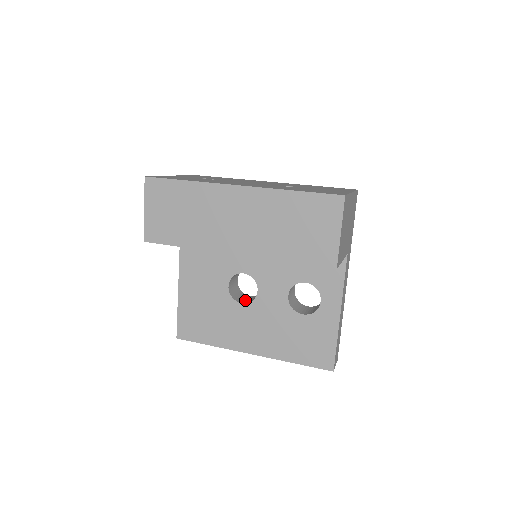
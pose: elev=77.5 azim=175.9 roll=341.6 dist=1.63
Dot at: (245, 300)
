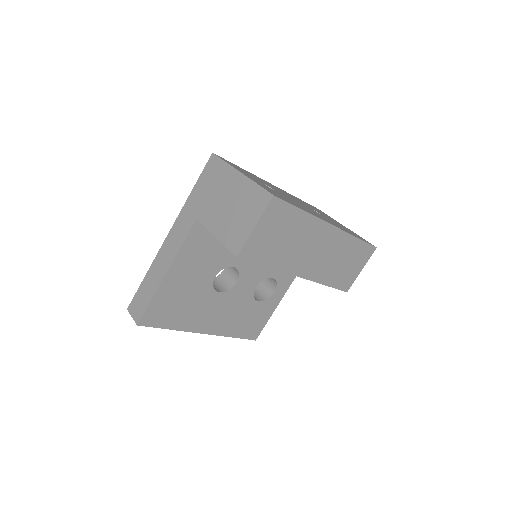
Dot at: (214, 286)
